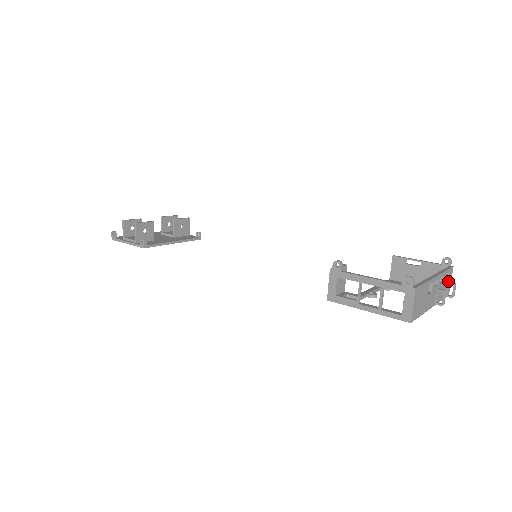
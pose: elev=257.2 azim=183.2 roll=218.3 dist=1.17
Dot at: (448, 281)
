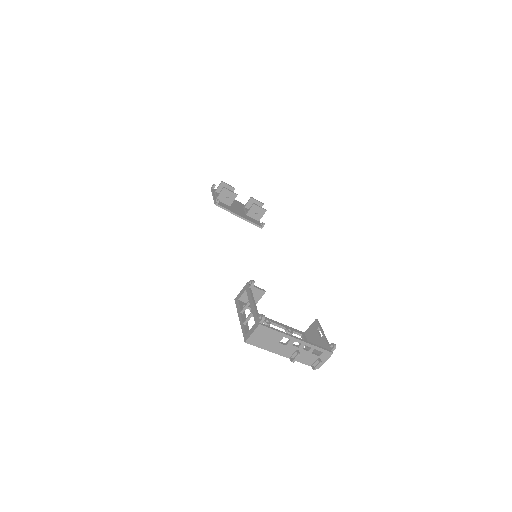
Dot at: (320, 358)
